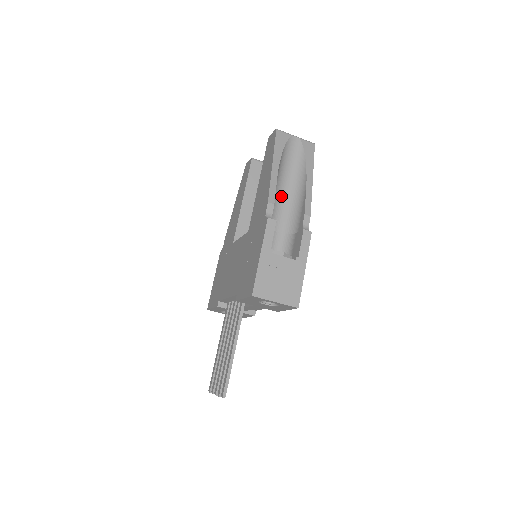
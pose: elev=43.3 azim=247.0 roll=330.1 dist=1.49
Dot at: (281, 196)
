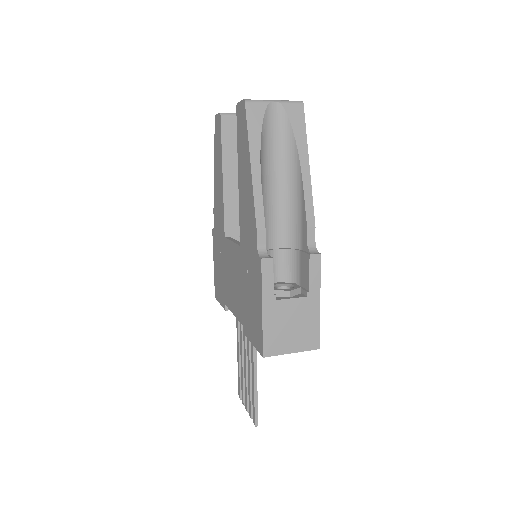
Dot at: (271, 199)
